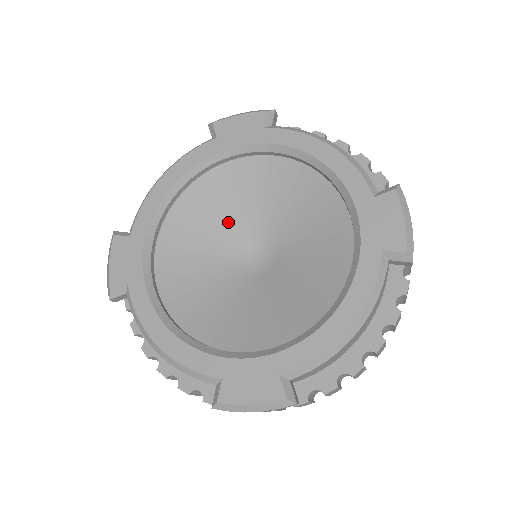
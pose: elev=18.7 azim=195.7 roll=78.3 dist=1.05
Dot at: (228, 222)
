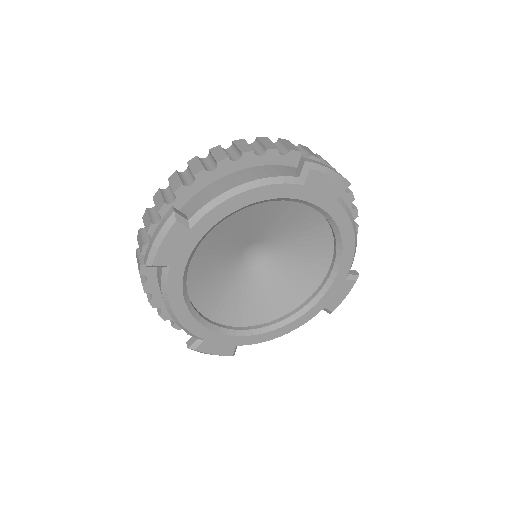
Dot at: (223, 267)
